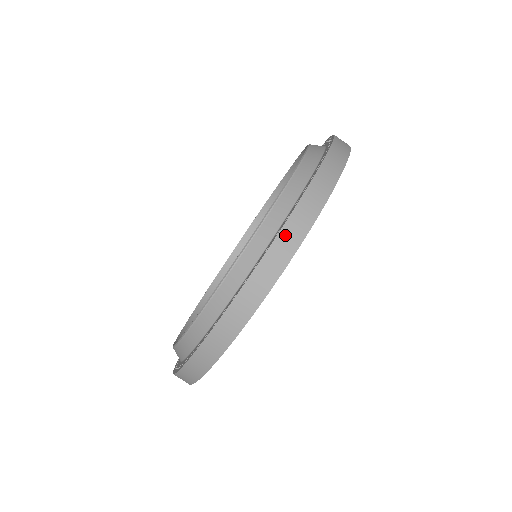
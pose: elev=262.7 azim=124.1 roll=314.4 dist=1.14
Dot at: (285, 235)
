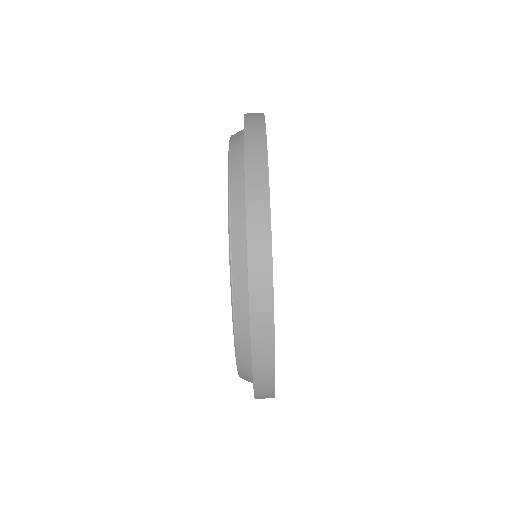
Dot at: (259, 385)
